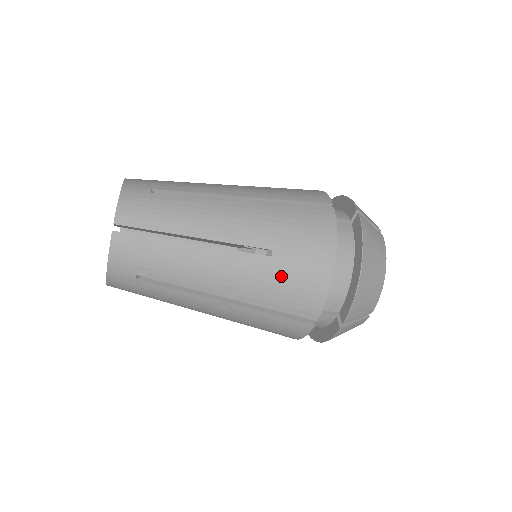
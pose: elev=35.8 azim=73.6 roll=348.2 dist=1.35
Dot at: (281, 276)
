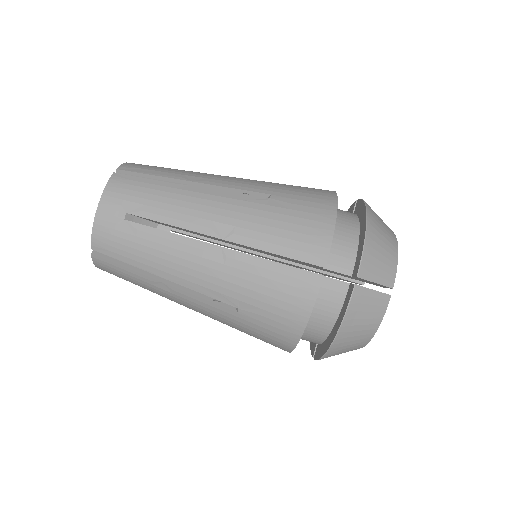
Dot at: (280, 213)
